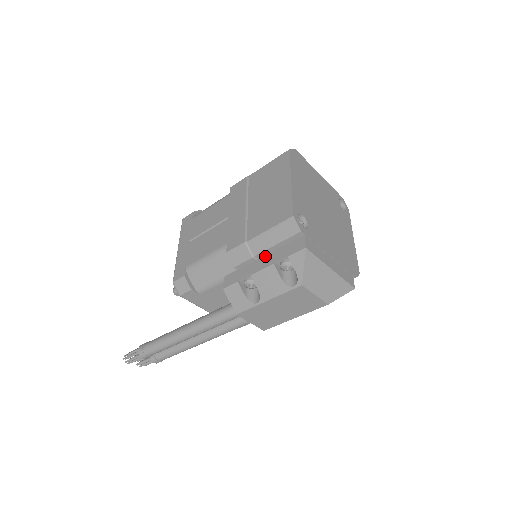
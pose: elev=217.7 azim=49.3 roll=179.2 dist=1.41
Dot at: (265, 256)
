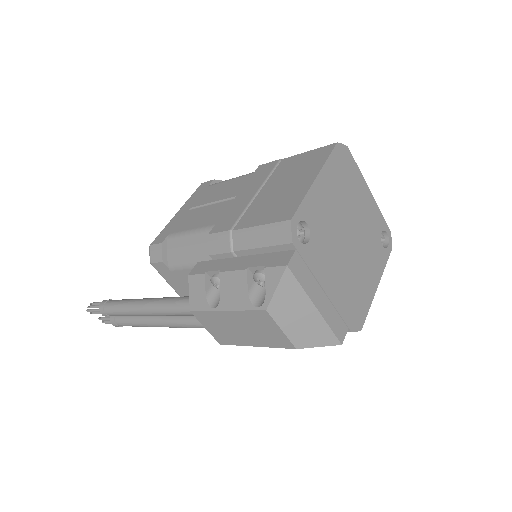
Dot at: (245, 256)
